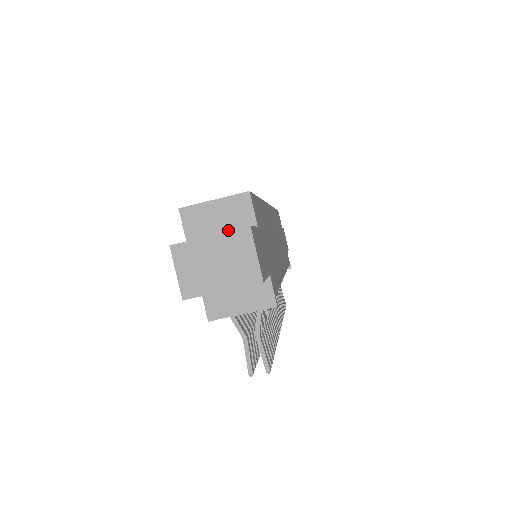
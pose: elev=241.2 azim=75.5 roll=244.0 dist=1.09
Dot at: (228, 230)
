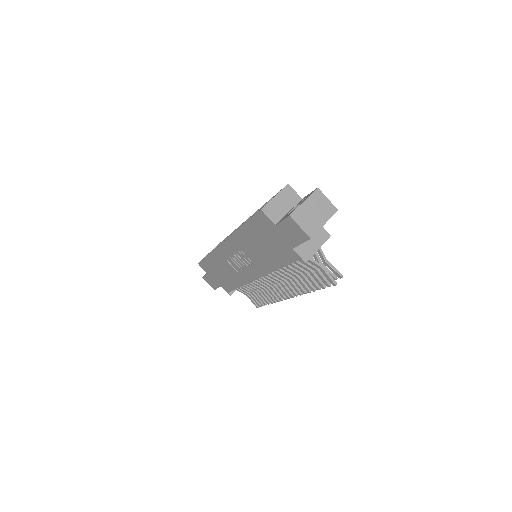
Dot at: (290, 208)
